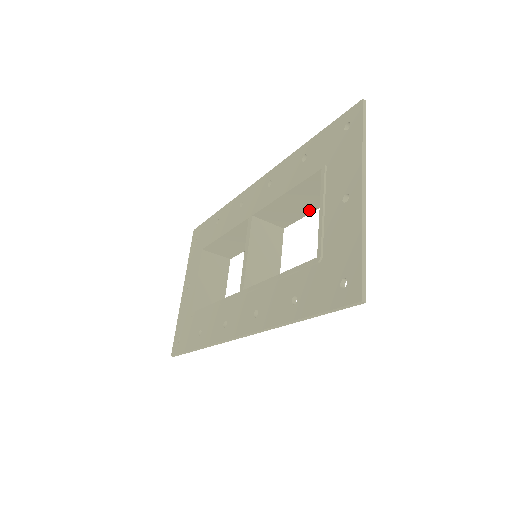
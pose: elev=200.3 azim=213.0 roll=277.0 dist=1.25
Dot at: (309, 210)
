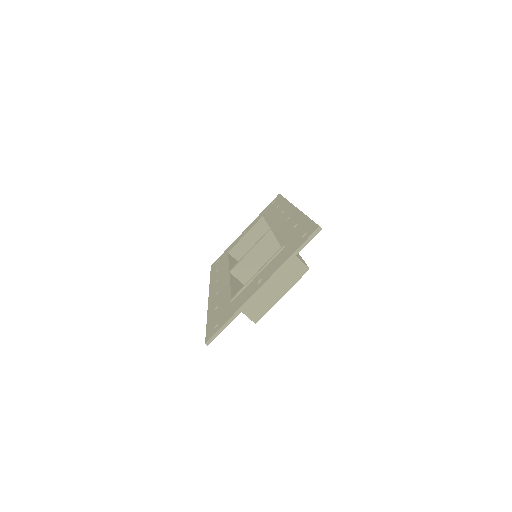
Dot at: occluded
